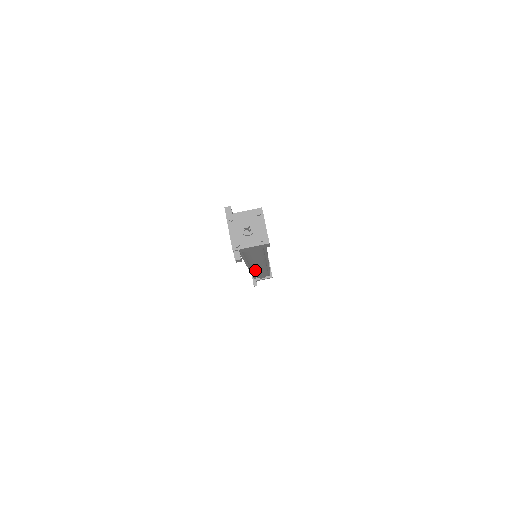
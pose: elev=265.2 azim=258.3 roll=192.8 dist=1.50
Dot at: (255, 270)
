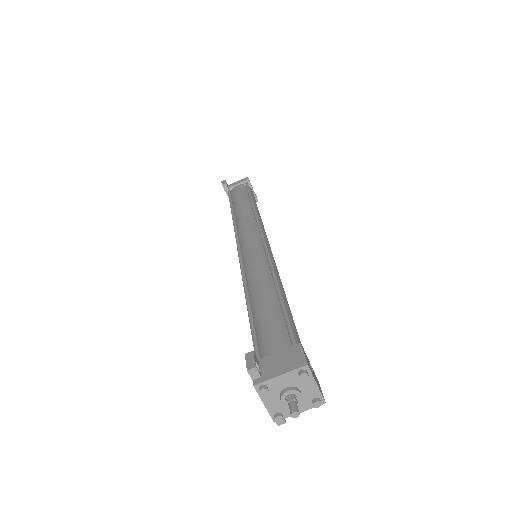
Dot at: occluded
